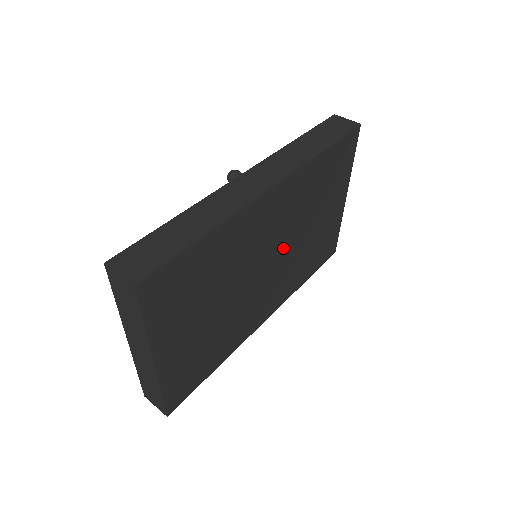
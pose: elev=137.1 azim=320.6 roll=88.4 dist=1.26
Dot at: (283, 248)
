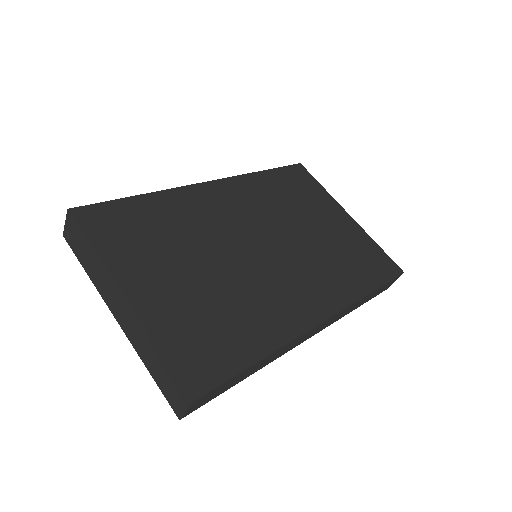
Dot at: (277, 238)
